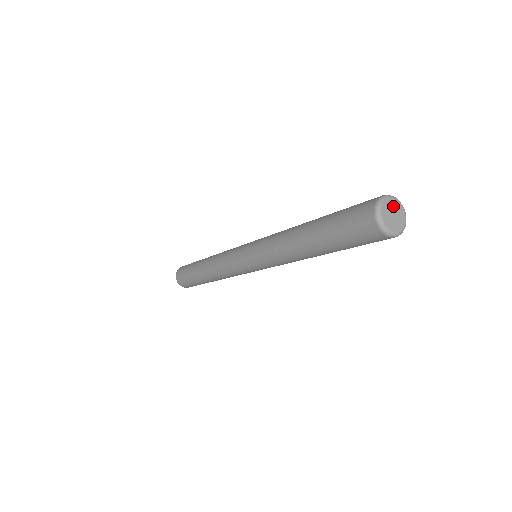
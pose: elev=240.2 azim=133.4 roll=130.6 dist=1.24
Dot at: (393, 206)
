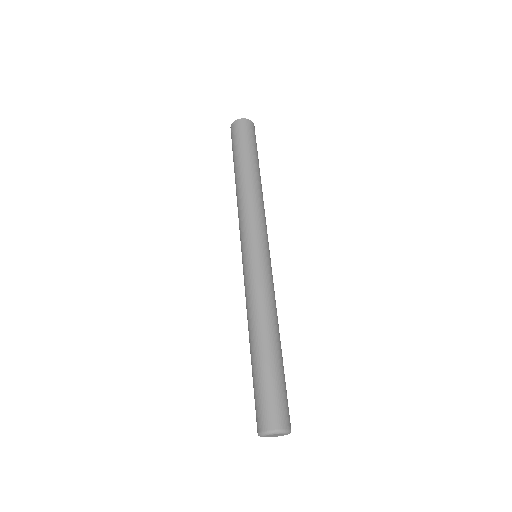
Dot at: (273, 435)
